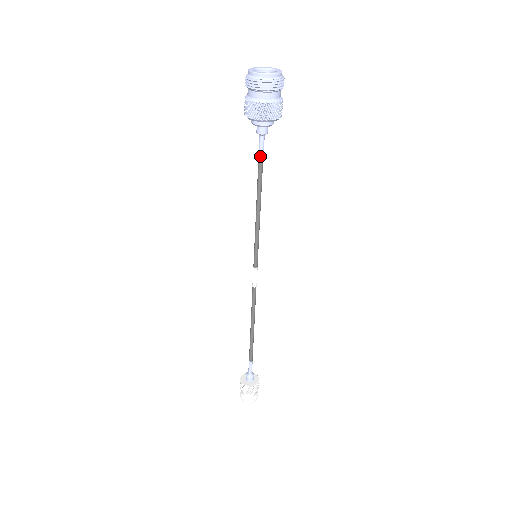
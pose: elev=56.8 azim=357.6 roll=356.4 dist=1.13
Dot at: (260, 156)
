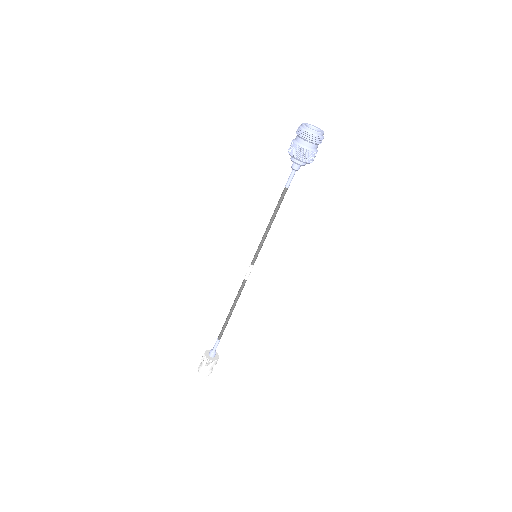
Dot at: (289, 184)
